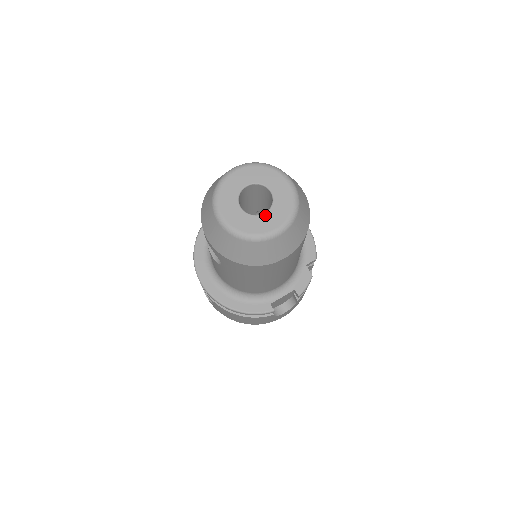
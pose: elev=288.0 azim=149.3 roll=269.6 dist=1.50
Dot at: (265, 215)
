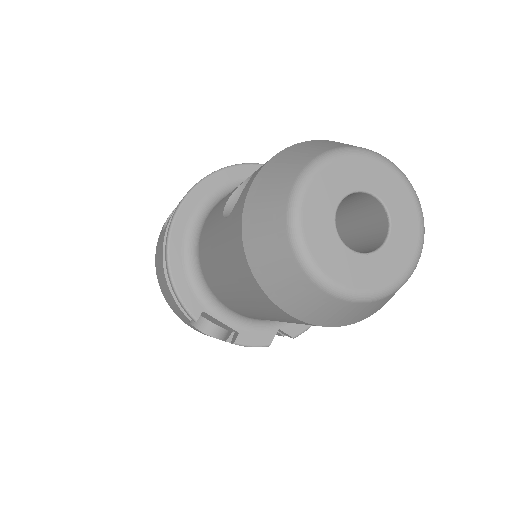
Dot at: (347, 251)
